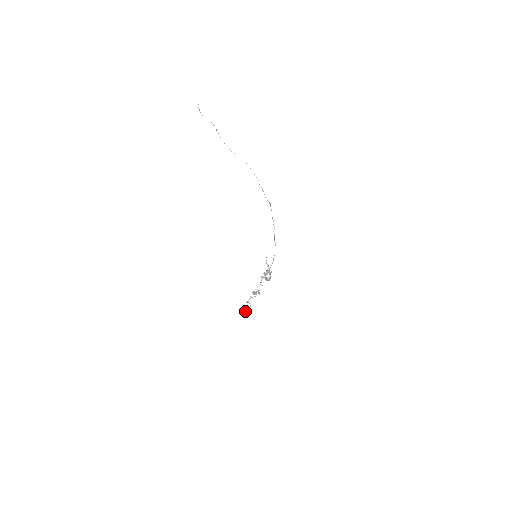
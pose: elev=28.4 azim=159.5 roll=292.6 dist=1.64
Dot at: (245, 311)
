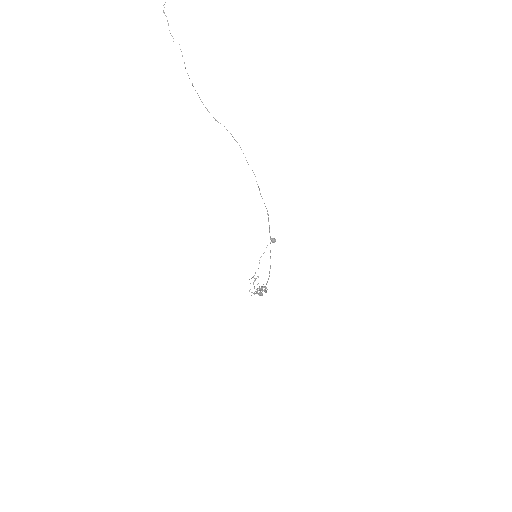
Dot at: occluded
